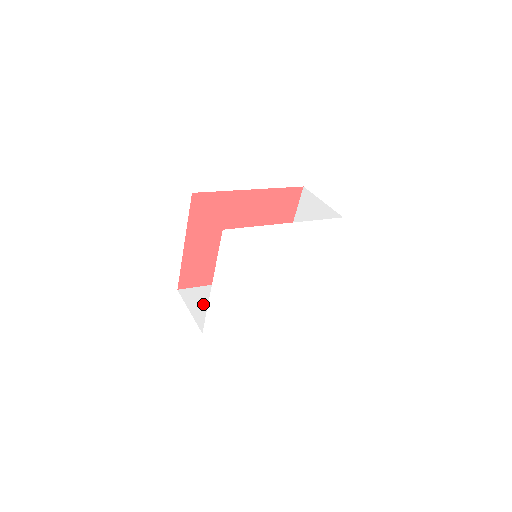
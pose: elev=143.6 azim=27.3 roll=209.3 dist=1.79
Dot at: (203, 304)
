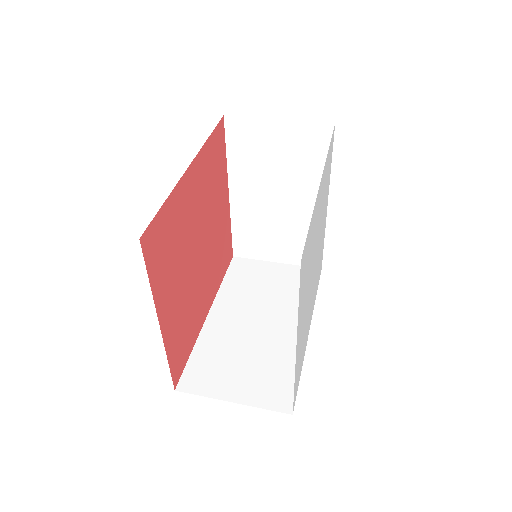
Dot at: (231, 375)
